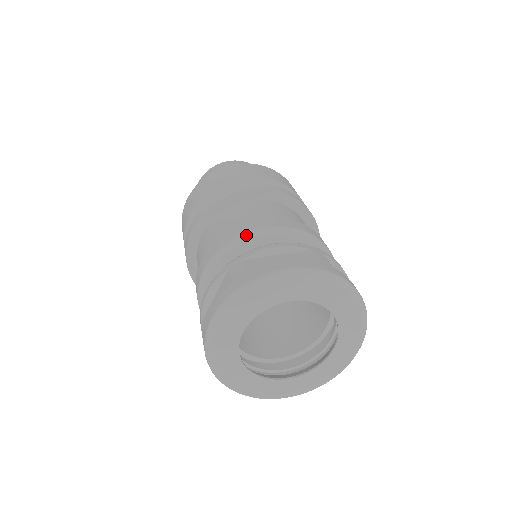
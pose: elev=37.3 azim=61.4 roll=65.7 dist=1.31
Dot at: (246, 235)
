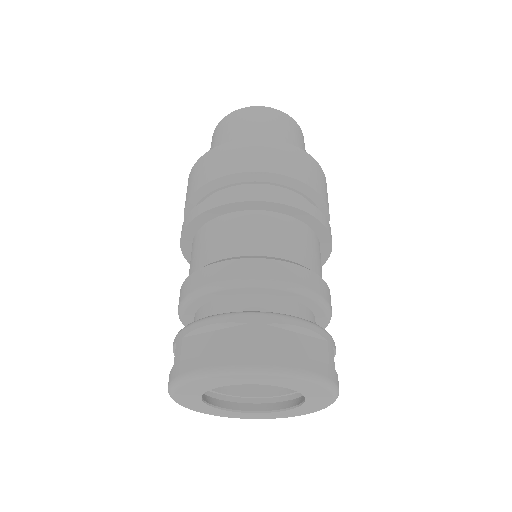
Dot at: (196, 293)
